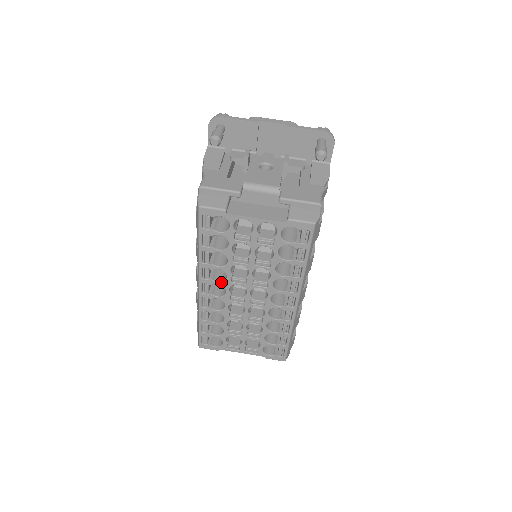
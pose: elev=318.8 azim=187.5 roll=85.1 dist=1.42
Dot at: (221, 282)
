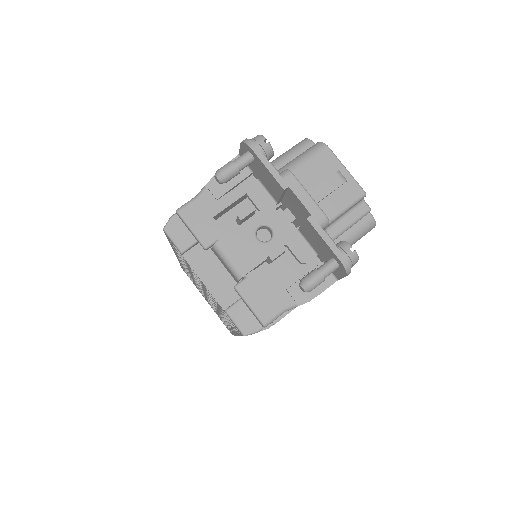
Dot at: (187, 269)
